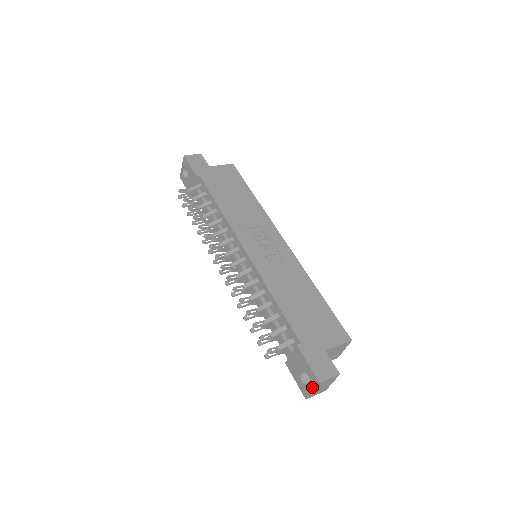
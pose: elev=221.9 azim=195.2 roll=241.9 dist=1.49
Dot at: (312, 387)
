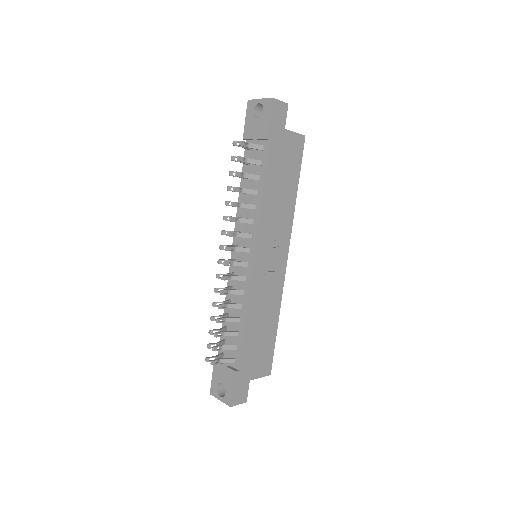
Dot at: (222, 399)
